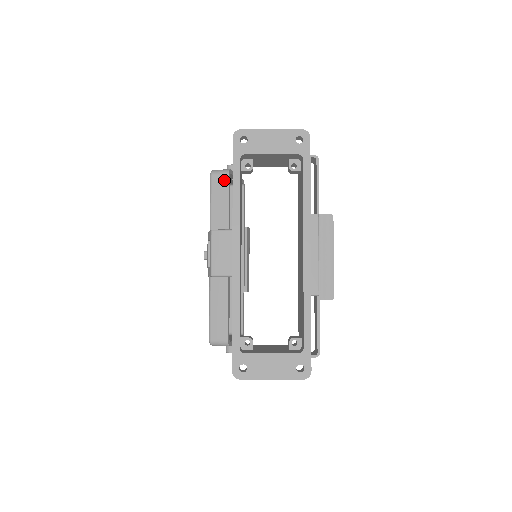
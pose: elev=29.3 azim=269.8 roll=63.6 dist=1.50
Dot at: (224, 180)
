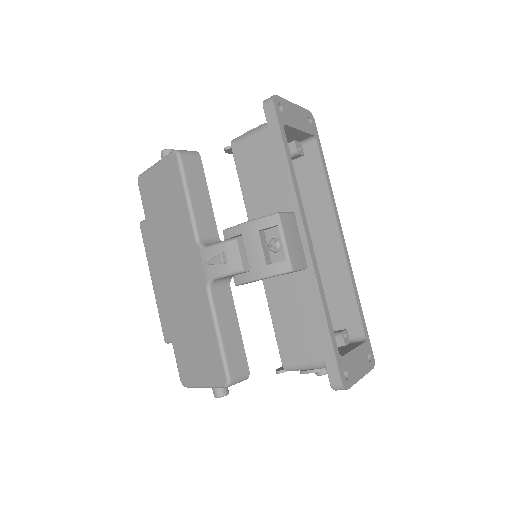
Dot at: (197, 163)
